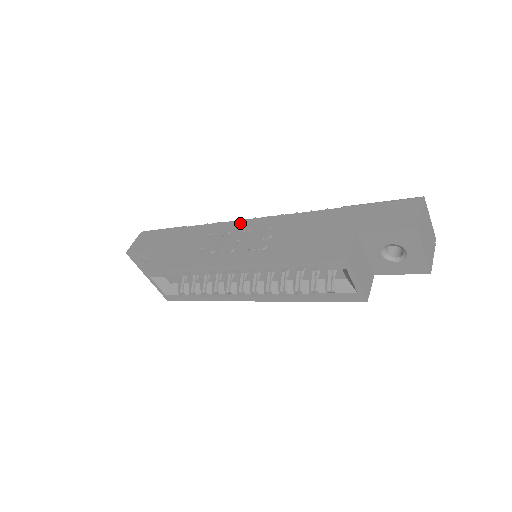
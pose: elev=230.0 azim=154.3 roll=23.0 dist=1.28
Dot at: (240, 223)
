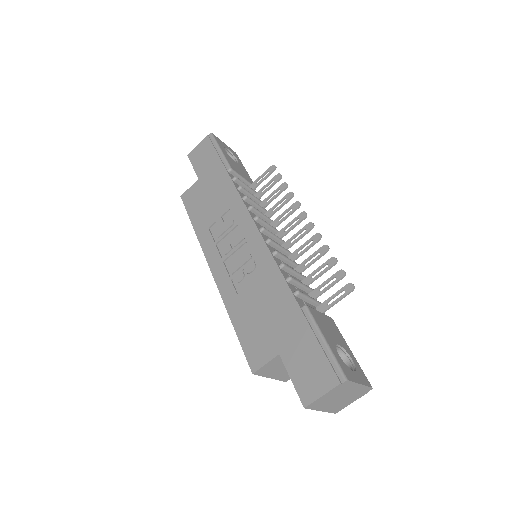
Dot at: (249, 224)
